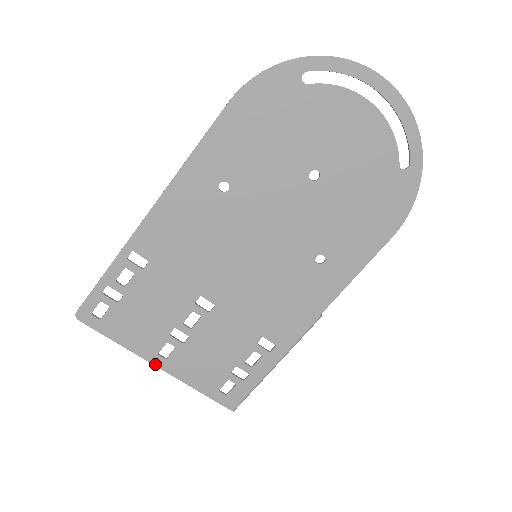
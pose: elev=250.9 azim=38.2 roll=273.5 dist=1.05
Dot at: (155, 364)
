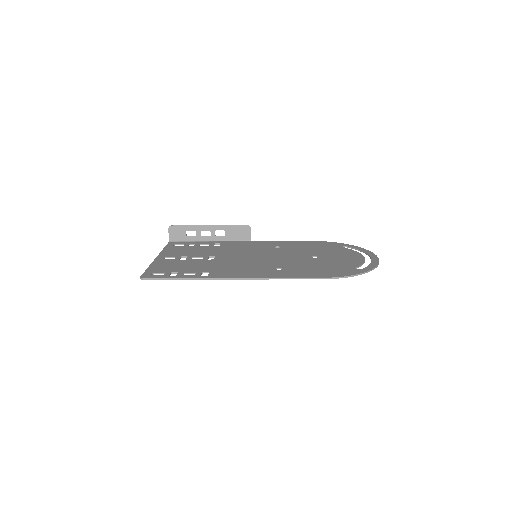
Dot at: (157, 259)
